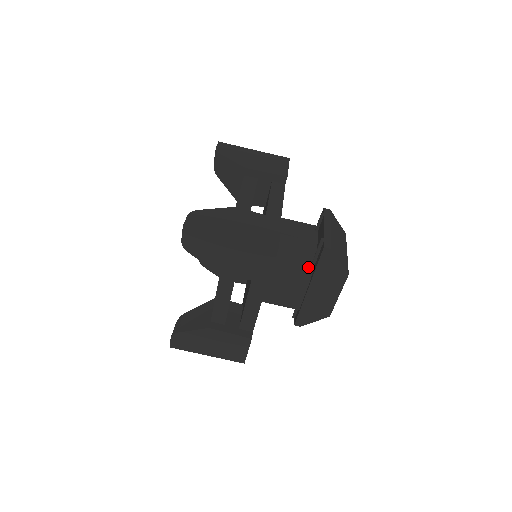
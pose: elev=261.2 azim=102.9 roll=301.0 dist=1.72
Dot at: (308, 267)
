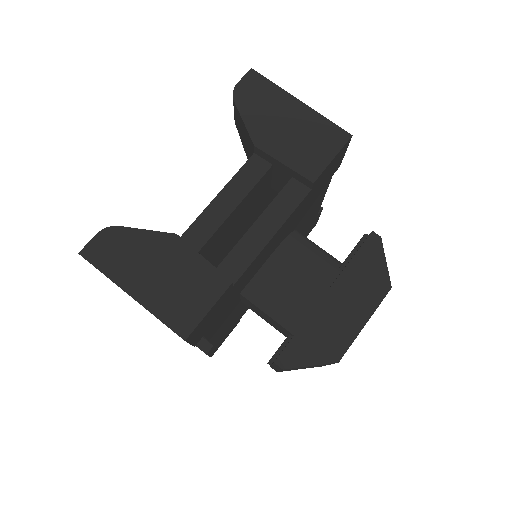
Dot at: (334, 268)
